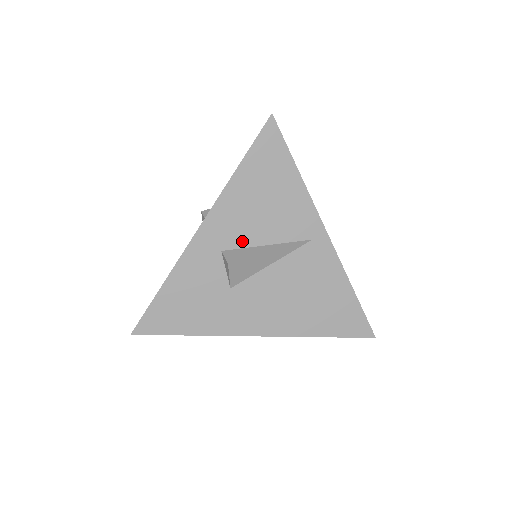
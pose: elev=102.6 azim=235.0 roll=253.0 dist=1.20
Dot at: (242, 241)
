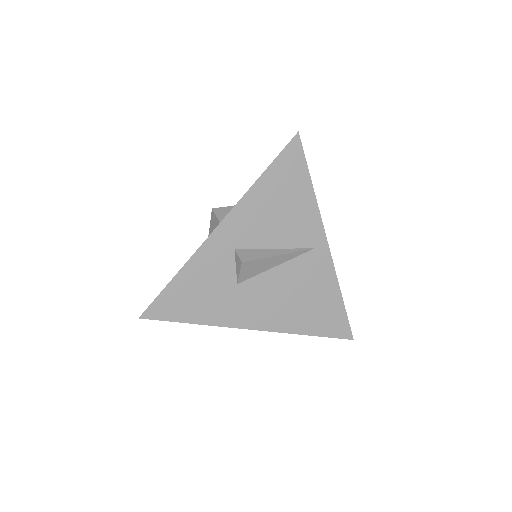
Dot at: (254, 242)
